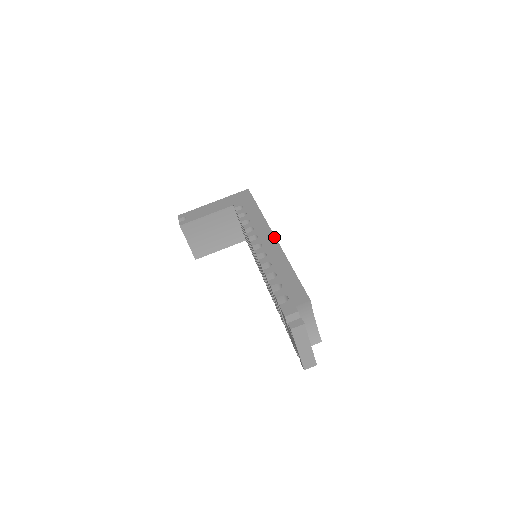
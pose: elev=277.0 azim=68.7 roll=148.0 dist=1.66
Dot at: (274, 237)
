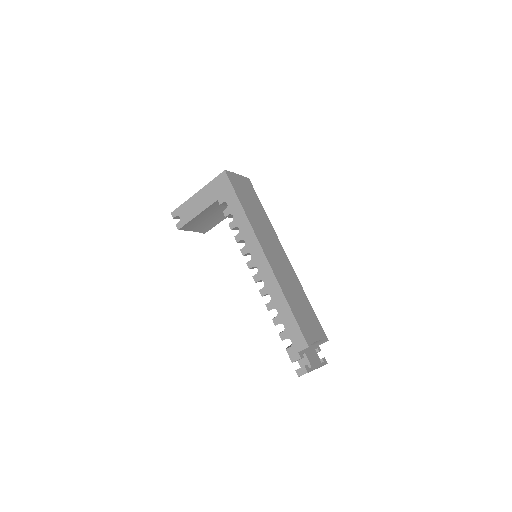
Dot at: (266, 259)
